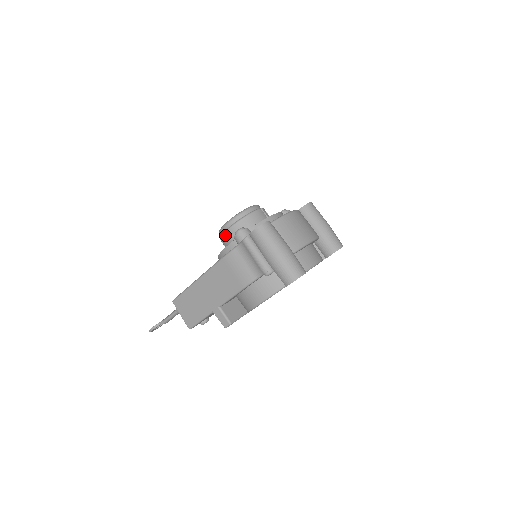
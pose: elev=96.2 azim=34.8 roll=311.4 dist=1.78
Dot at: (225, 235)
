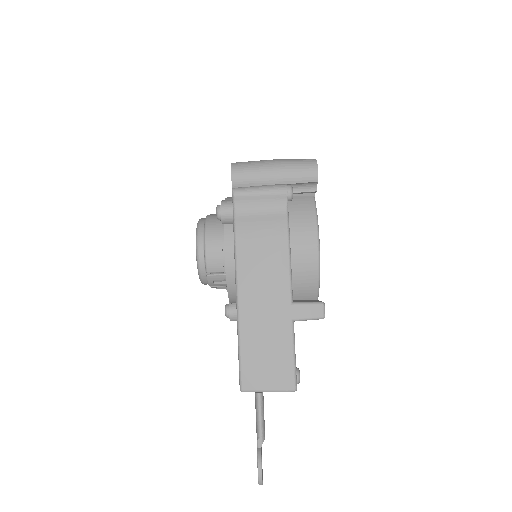
Dot at: (209, 254)
